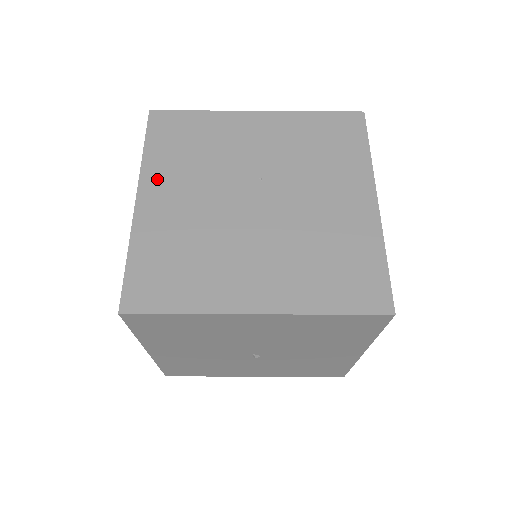
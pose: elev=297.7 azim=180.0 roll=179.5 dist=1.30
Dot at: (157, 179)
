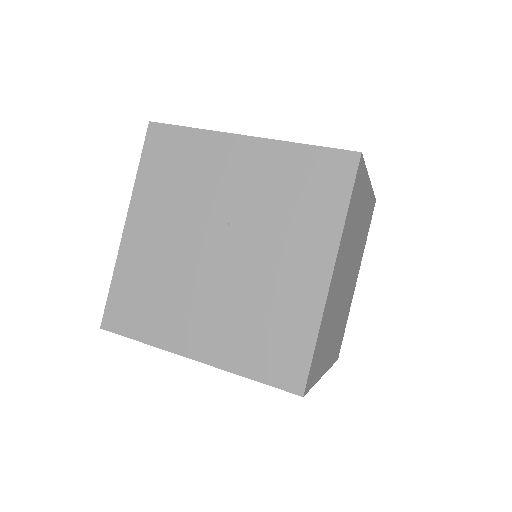
Dot at: (143, 207)
